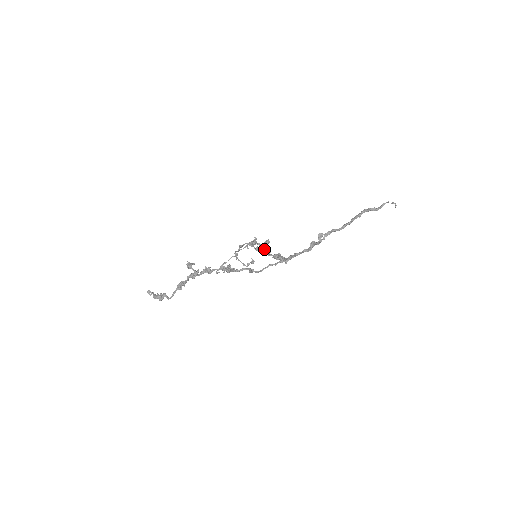
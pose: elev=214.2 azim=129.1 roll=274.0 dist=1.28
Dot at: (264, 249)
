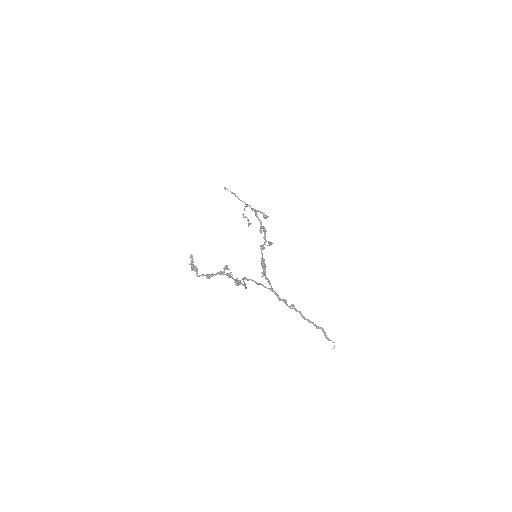
Dot at: (264, 244)
